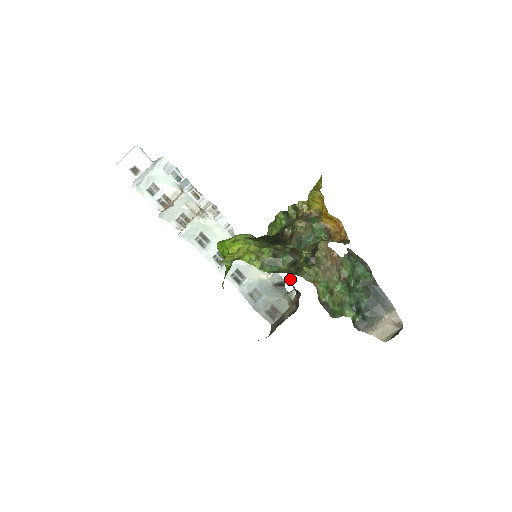
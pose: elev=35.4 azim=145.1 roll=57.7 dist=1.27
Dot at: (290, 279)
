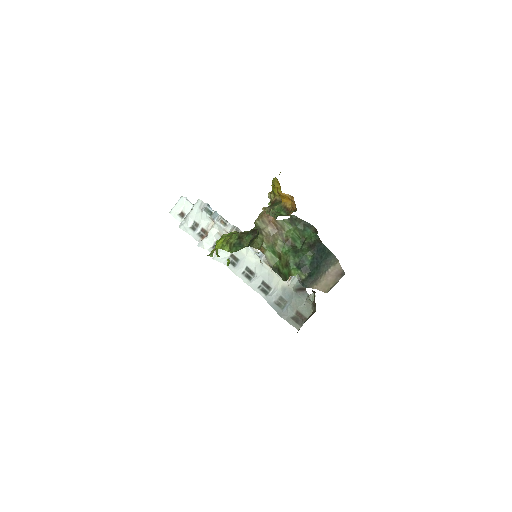
Dot at: occluded
